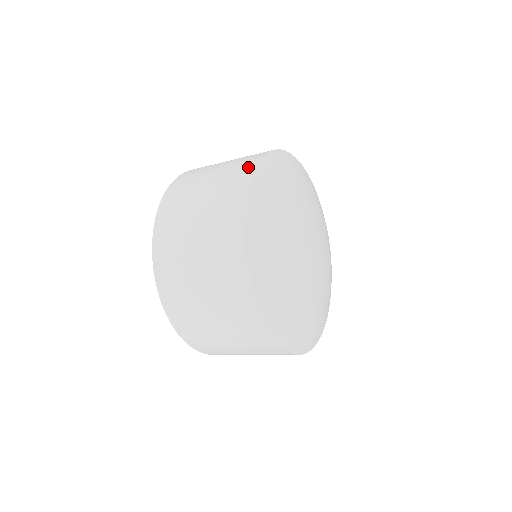
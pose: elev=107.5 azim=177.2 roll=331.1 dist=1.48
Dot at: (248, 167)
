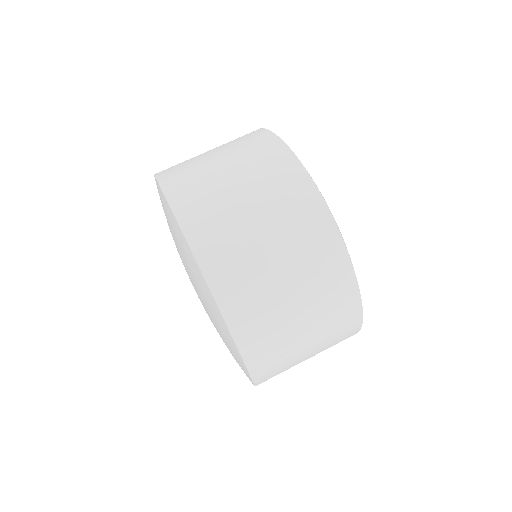
Dot at: occluded
